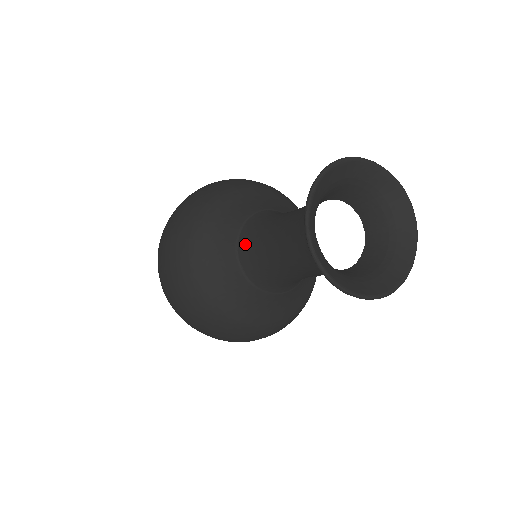
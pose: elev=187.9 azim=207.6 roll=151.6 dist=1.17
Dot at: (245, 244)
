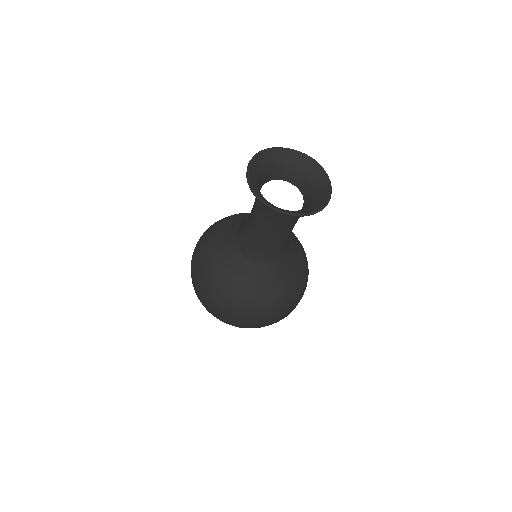
Dot at: (238, 237)
